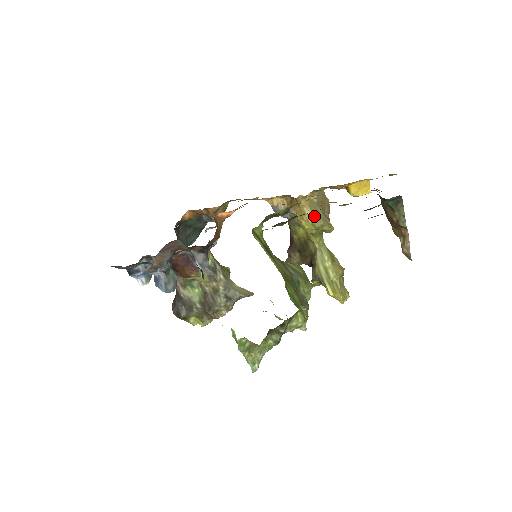
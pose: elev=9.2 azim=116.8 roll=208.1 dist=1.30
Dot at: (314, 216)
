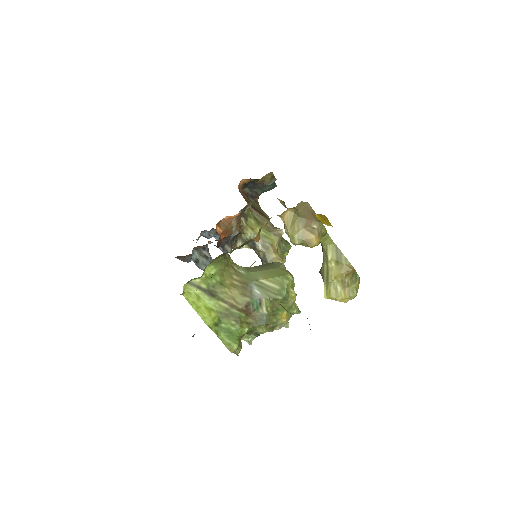
Dot at: (289, 235)
